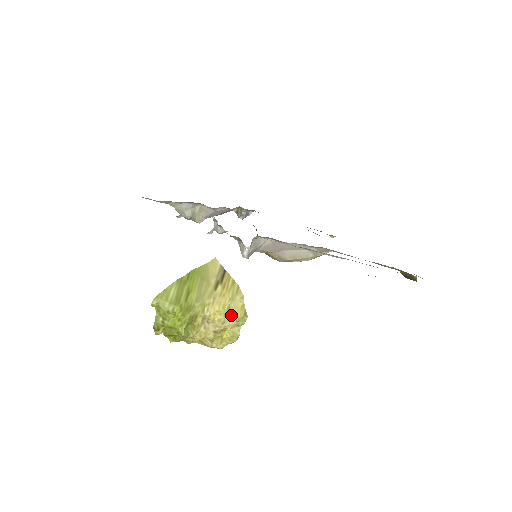
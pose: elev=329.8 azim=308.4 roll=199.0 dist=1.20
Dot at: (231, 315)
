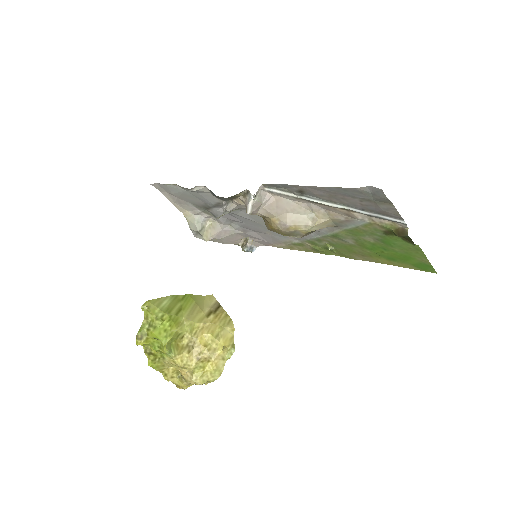
Dot at: (218, 344)
